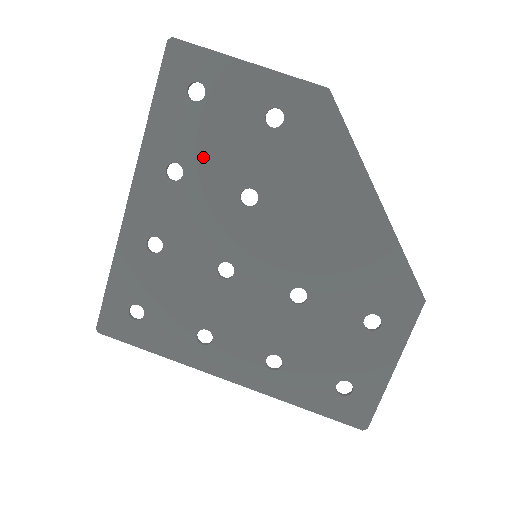
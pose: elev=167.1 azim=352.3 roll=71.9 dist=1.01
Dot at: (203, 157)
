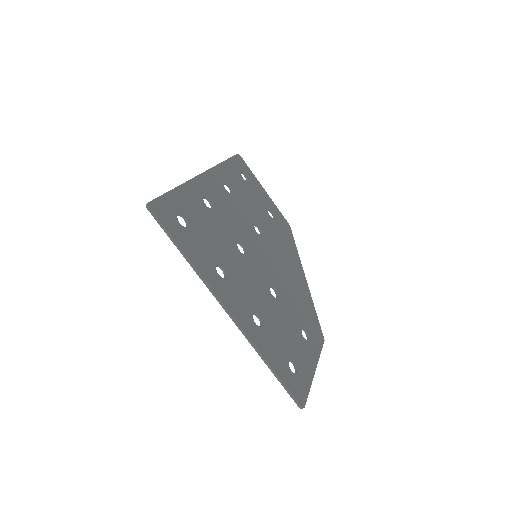
Dot at: (242, 197)
